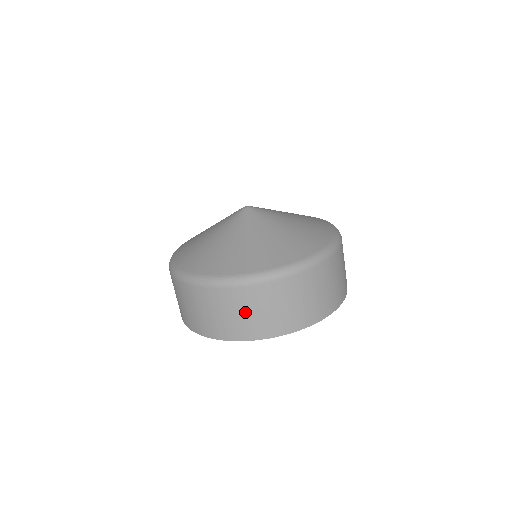
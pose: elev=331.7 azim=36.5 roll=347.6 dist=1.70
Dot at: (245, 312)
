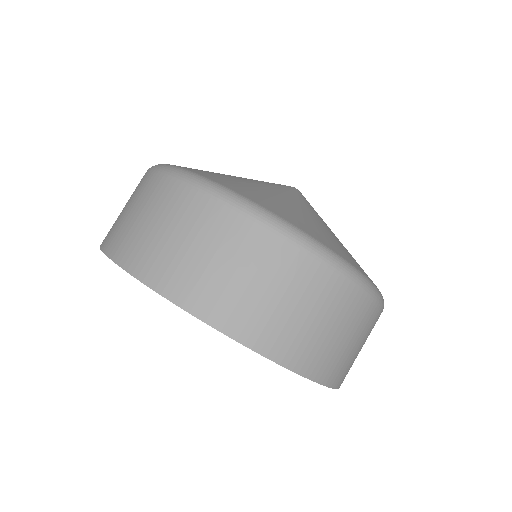
Dot at: (275, 292)
